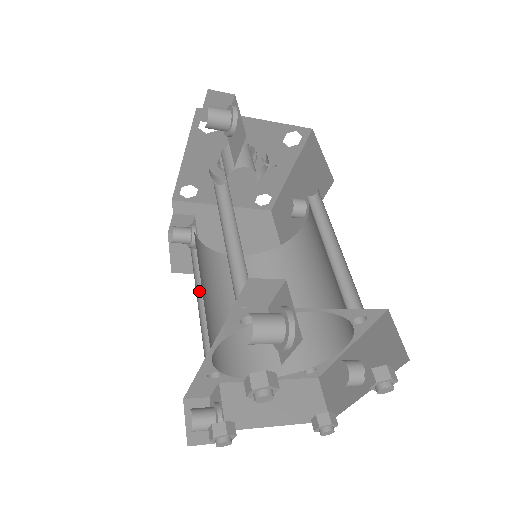
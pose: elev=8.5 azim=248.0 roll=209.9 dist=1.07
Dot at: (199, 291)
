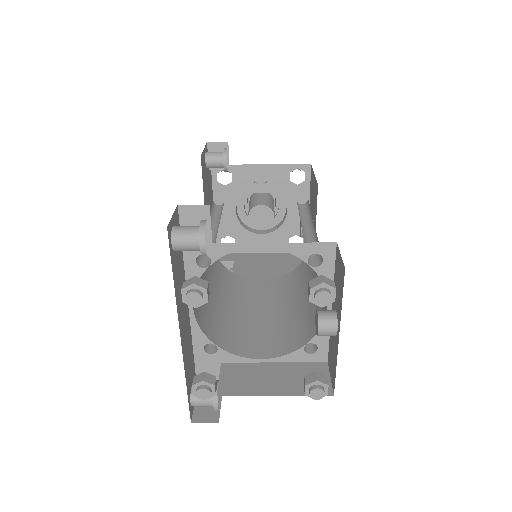
Dot at: occluded
